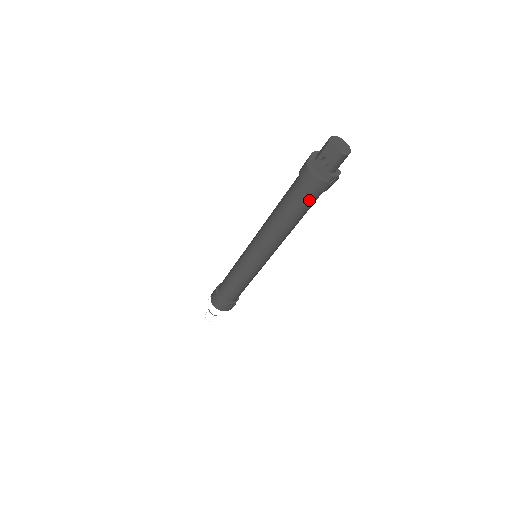
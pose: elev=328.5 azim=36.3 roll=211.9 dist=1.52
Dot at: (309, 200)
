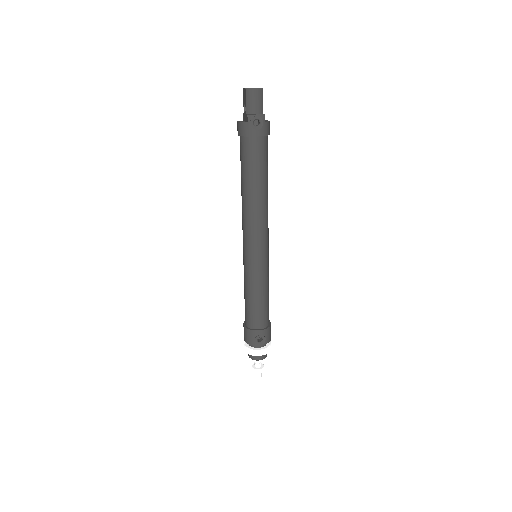
Dot at: (247, 152)
